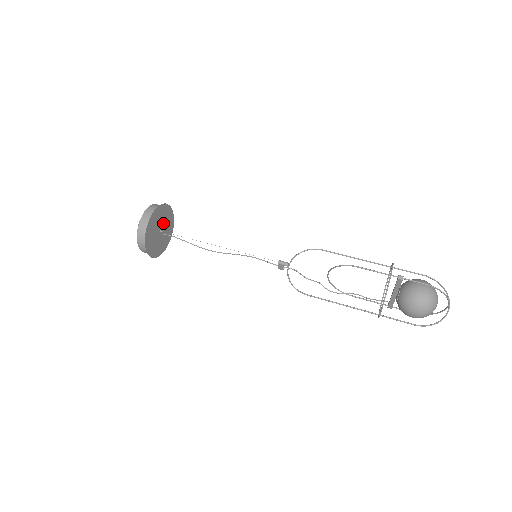
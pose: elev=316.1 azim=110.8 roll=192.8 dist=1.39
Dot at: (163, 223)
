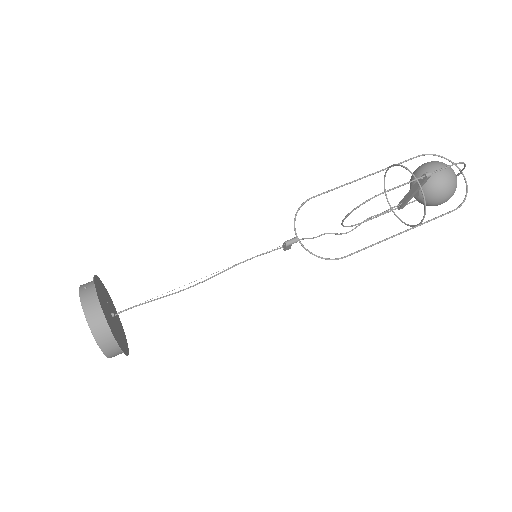
Dot at: (106, 303)
